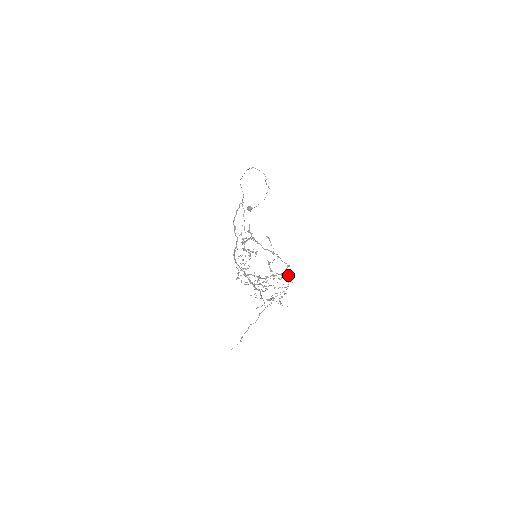
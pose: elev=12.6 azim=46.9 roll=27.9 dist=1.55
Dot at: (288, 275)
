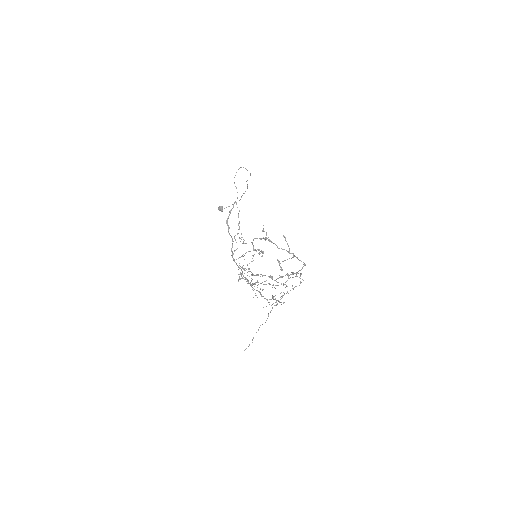
Dot at: (301, 274)
